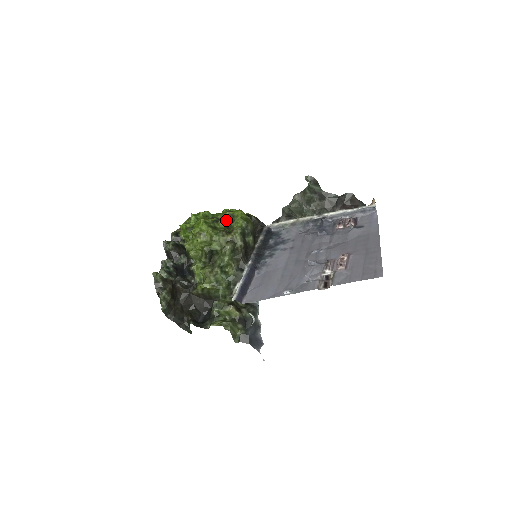
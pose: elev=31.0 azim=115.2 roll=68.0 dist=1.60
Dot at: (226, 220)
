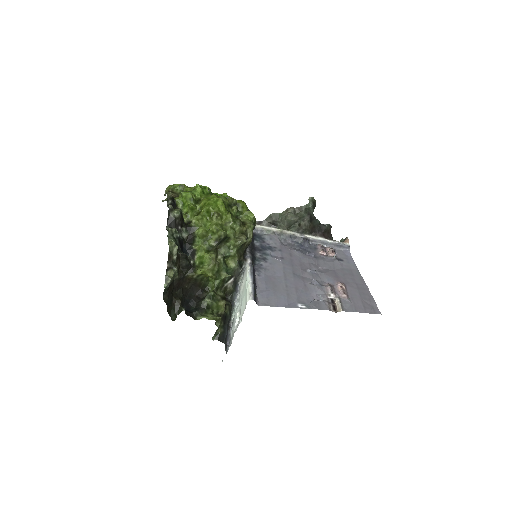
Dot at: occluded
